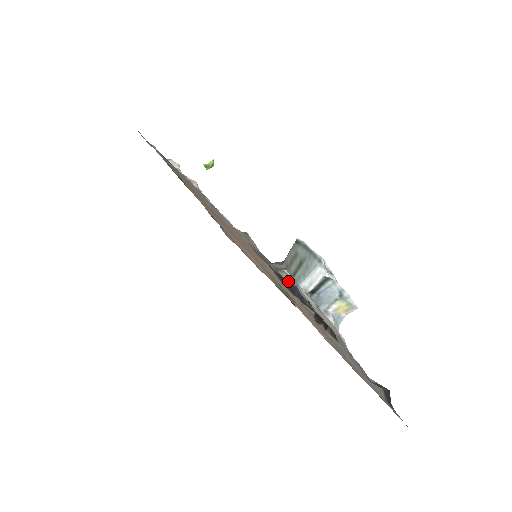
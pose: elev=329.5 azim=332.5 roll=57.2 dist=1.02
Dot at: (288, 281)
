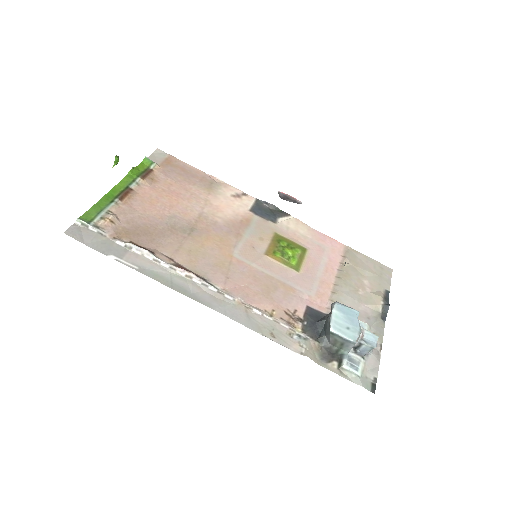
Dot at: (341, 356)
